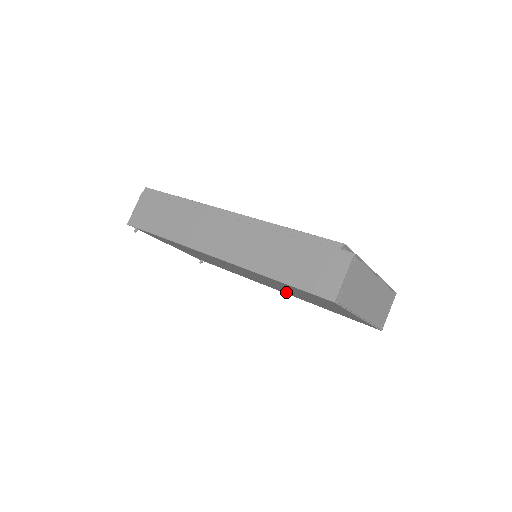
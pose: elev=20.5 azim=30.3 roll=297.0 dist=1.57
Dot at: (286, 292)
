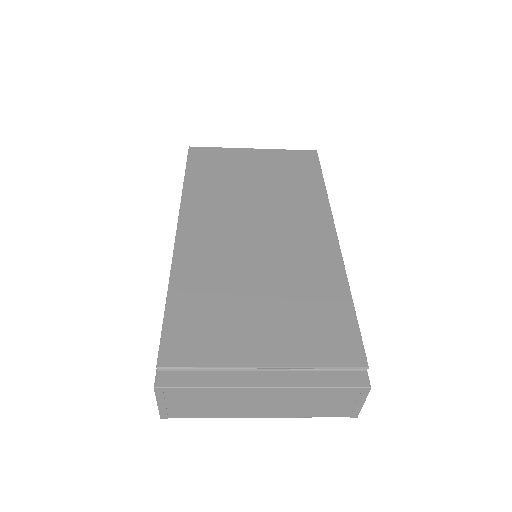
Dot at: occluded
